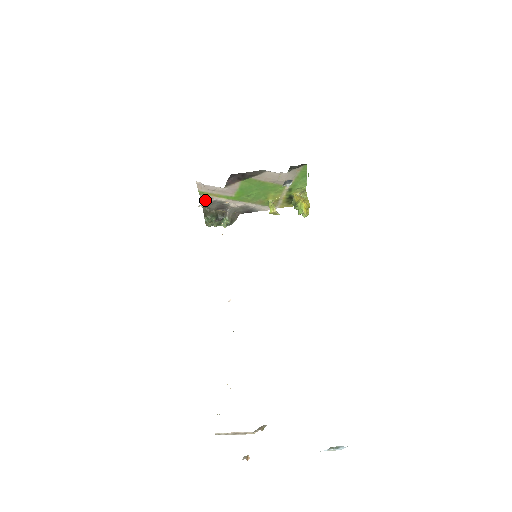
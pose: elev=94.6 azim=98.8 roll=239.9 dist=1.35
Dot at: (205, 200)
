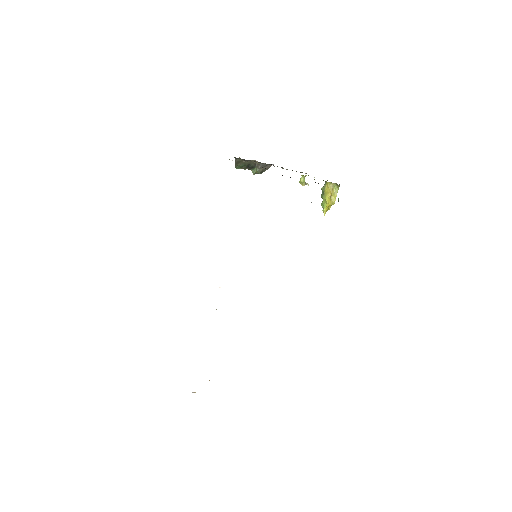
Dot at: (239, 158)
